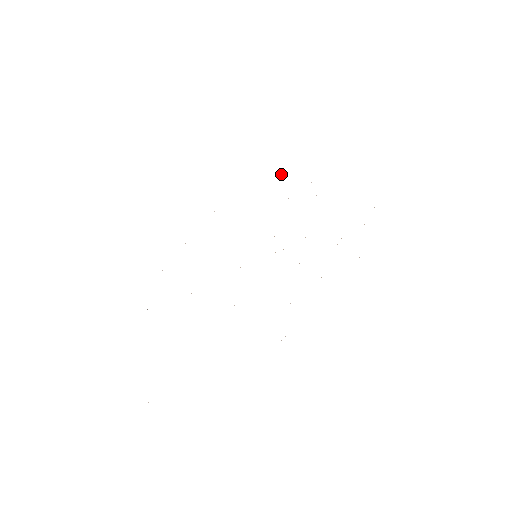
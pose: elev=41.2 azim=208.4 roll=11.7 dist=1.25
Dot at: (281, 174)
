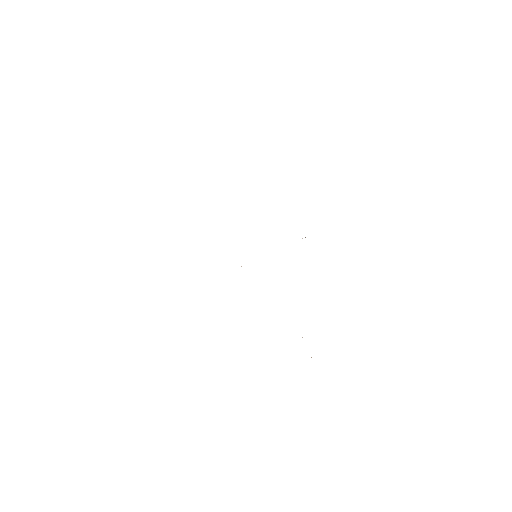
Dot at: occluded
